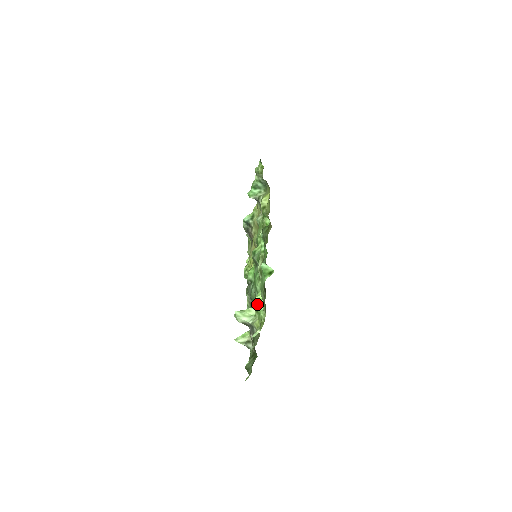
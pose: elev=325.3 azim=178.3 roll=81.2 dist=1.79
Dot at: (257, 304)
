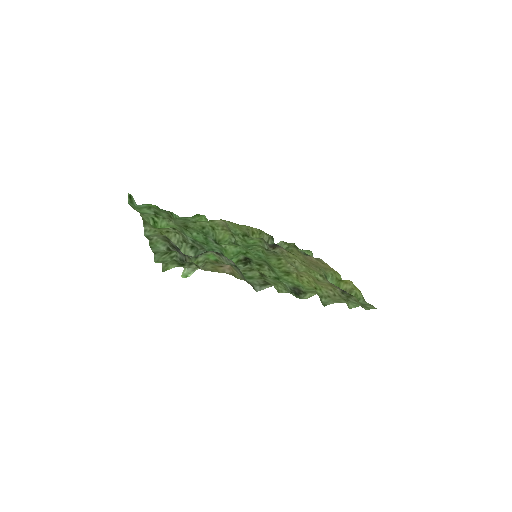
Dot at: (156, 227)
